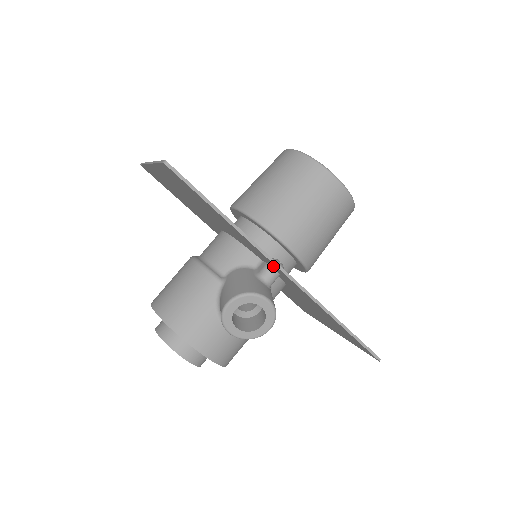
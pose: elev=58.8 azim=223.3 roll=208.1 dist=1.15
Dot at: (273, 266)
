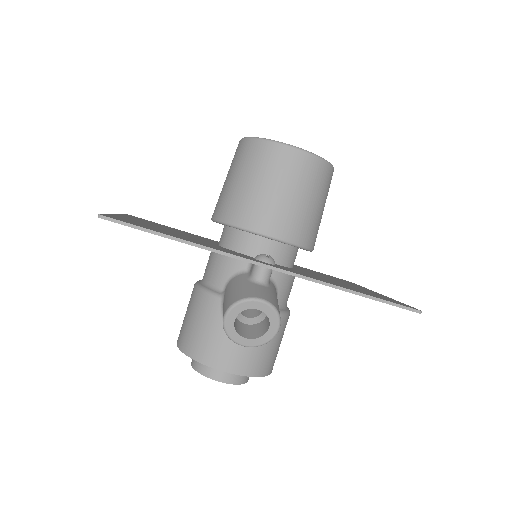
Dot at: occluded
